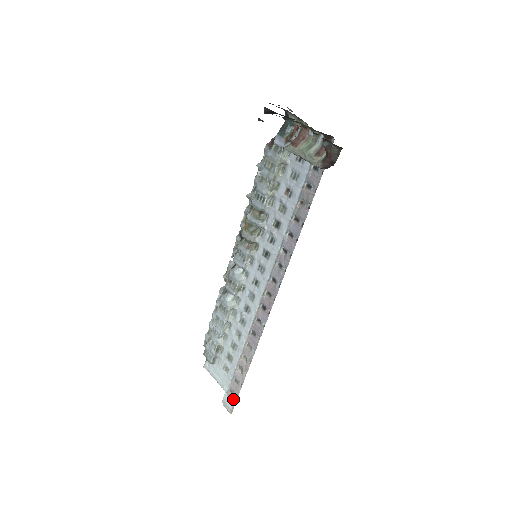
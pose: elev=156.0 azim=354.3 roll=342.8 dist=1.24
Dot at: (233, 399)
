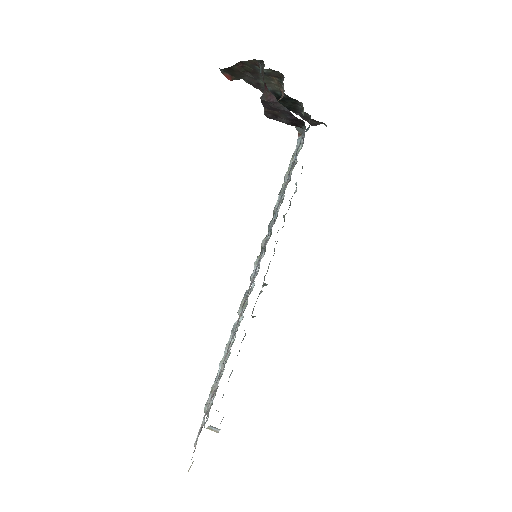
Dot at: occluded
